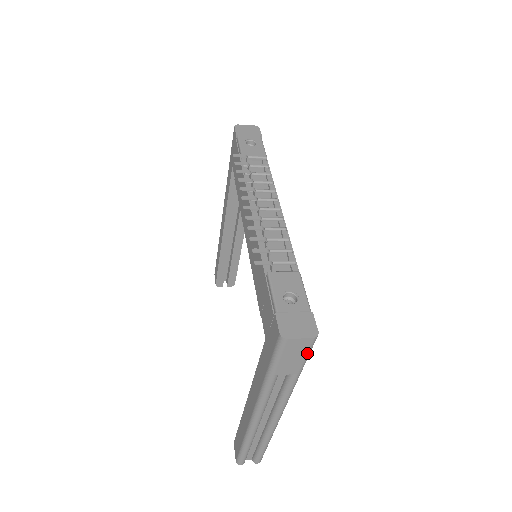
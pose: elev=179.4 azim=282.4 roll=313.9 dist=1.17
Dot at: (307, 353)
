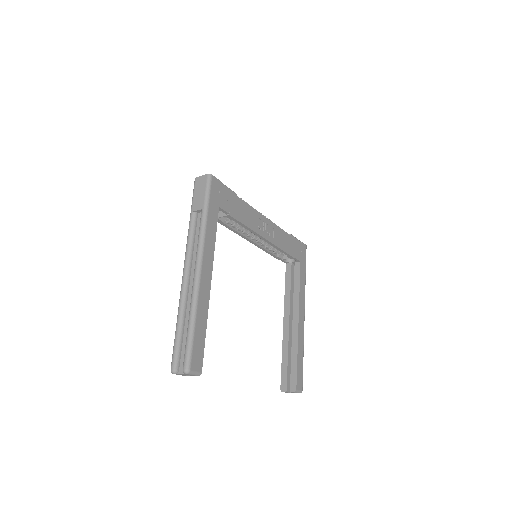
Dot at: (206, 188)
